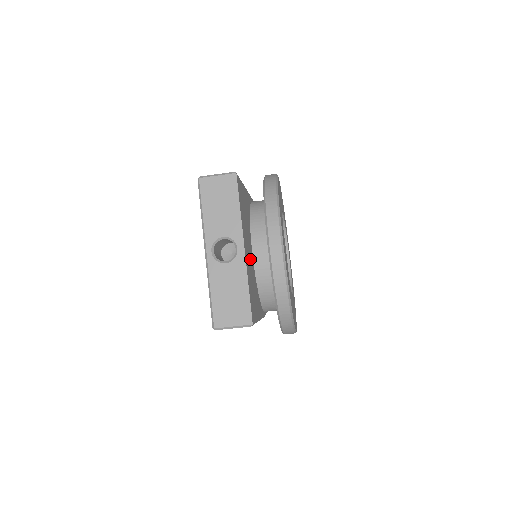
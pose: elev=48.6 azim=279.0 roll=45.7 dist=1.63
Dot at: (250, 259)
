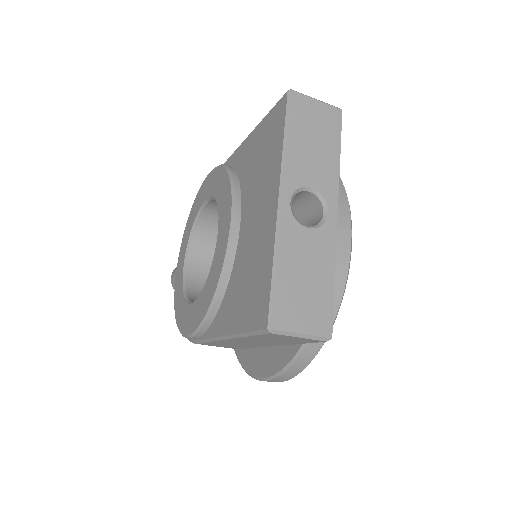
Dot at: occluded
